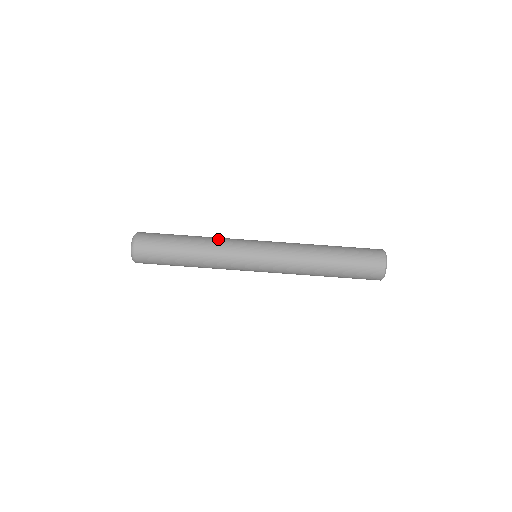
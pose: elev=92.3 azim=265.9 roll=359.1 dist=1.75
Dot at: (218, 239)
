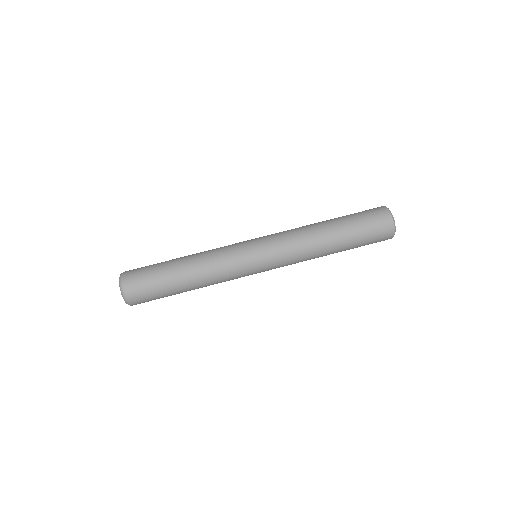
Dot at: occluded
